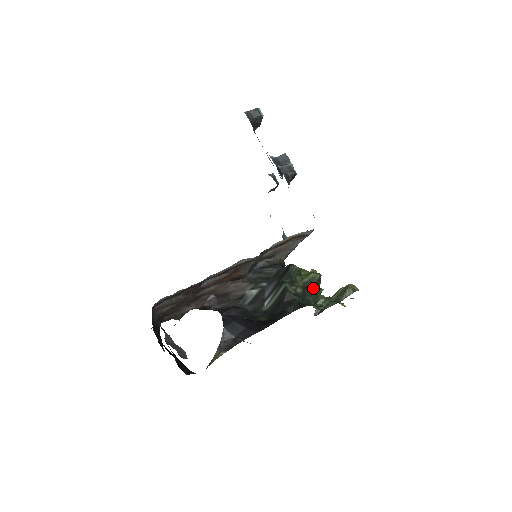
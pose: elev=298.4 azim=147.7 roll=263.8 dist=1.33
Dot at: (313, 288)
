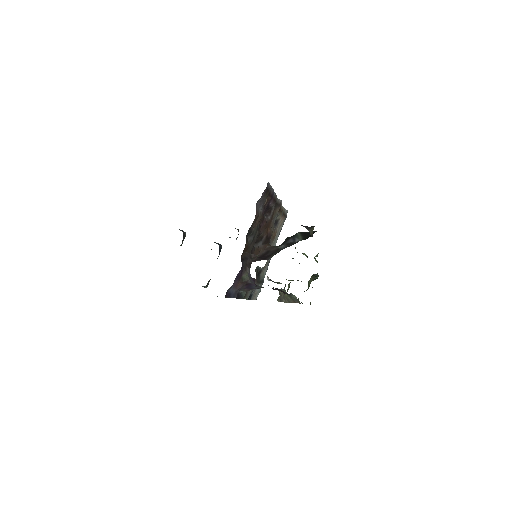
Dot at: occluded
